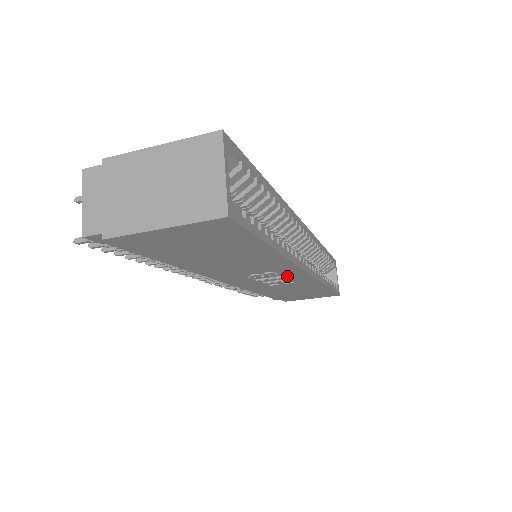
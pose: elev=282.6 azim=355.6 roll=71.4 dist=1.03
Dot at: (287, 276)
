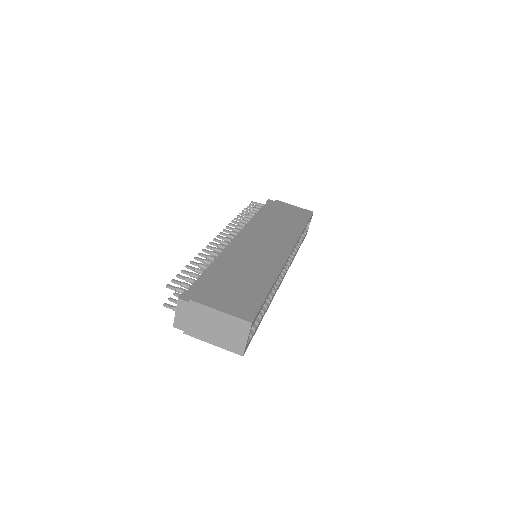
Dot at: occluded
